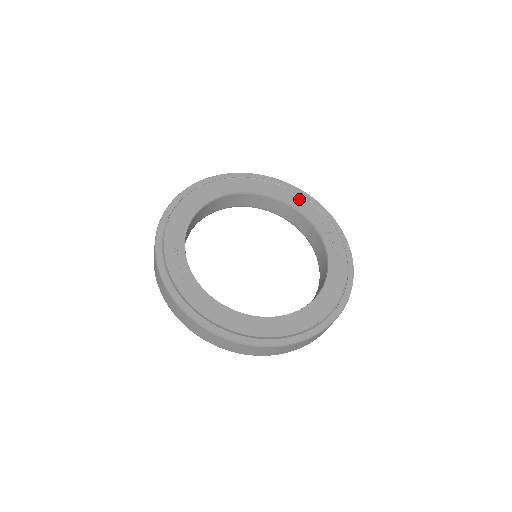
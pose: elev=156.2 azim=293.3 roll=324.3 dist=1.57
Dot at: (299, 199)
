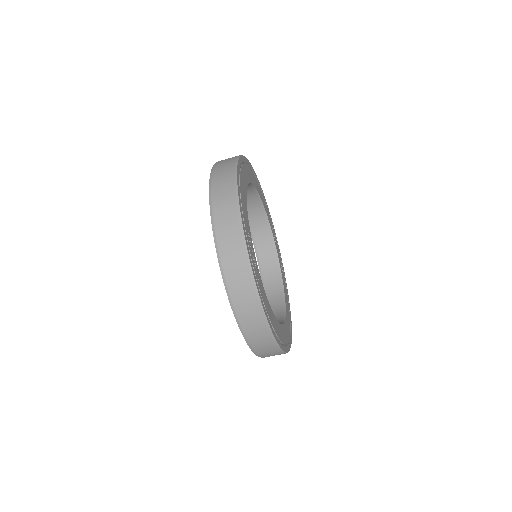
Dot at: occluded
